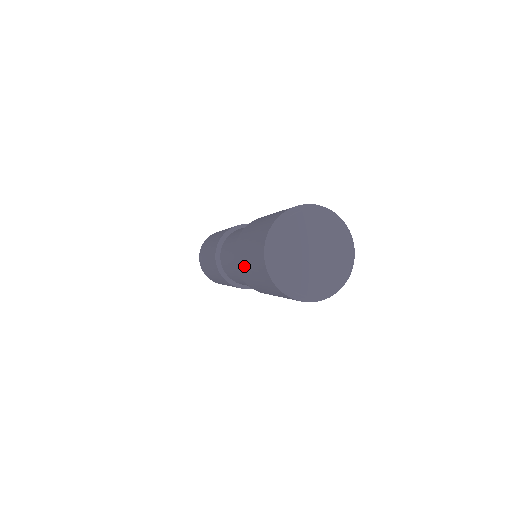
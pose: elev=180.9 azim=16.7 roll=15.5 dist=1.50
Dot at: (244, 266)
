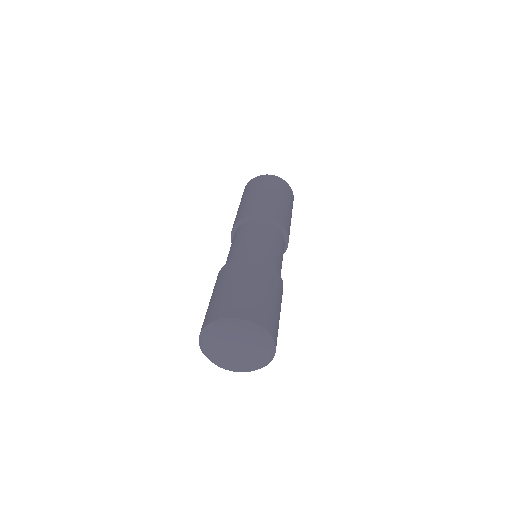
Dot at: occluded
